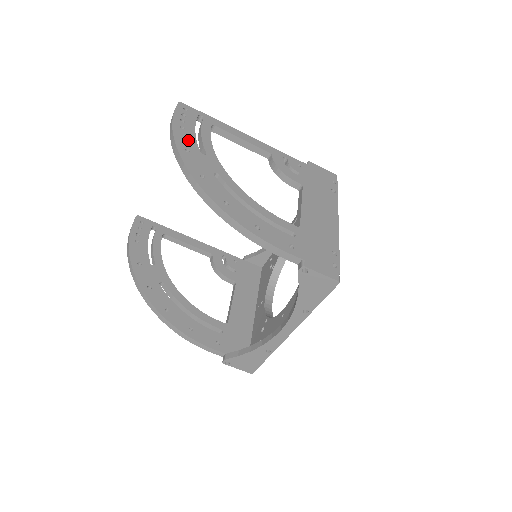
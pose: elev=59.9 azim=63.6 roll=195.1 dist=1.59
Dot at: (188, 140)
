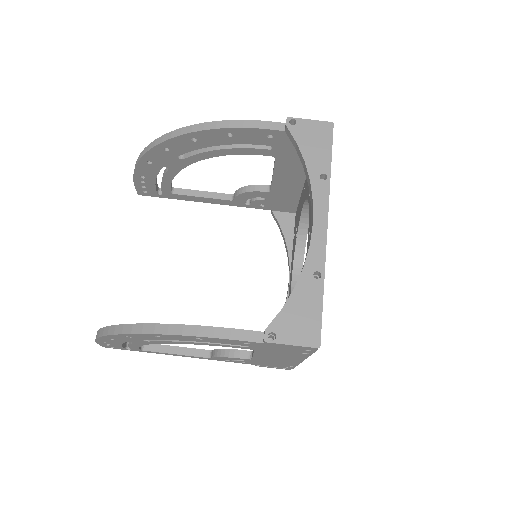
Dot at: occluded
